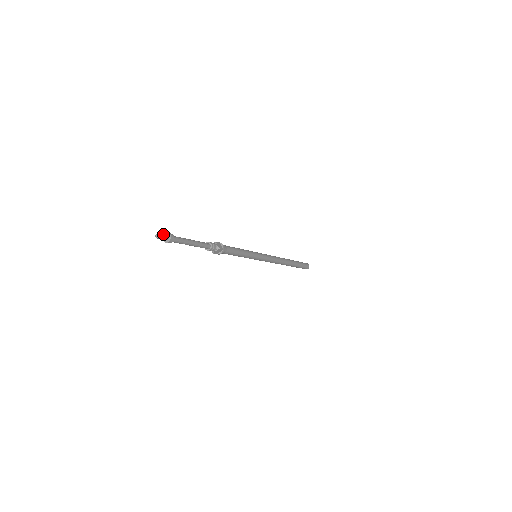
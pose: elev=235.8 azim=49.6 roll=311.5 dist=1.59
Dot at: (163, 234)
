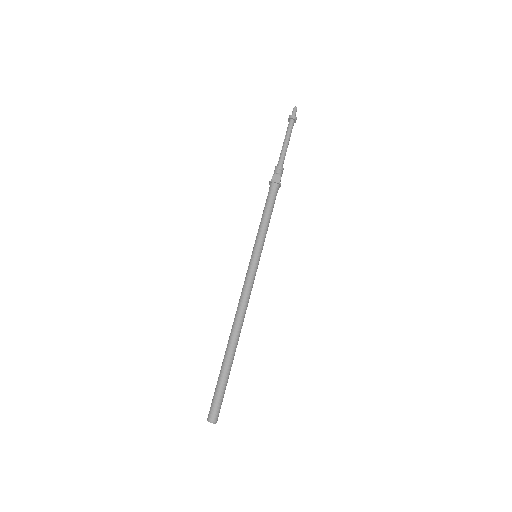
Dot at: occluded
